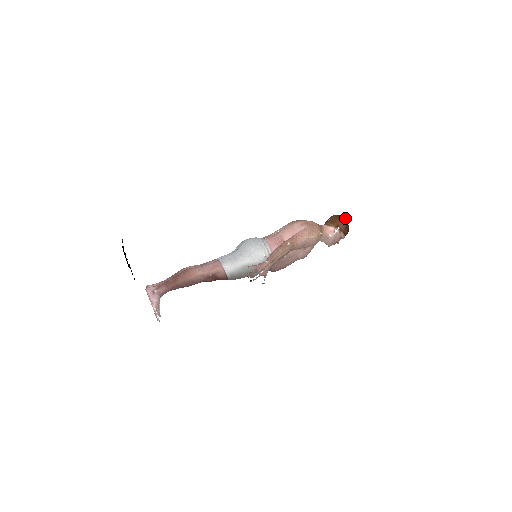
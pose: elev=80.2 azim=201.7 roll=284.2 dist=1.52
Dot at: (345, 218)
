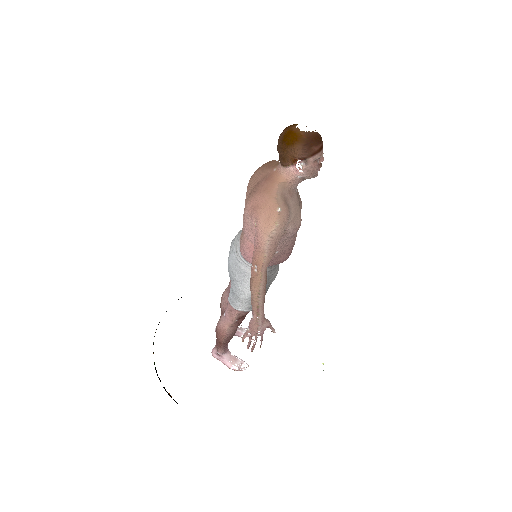
Dot at: (293, 136)
